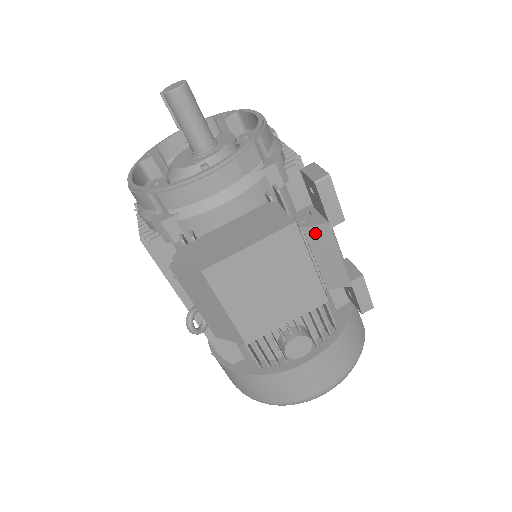
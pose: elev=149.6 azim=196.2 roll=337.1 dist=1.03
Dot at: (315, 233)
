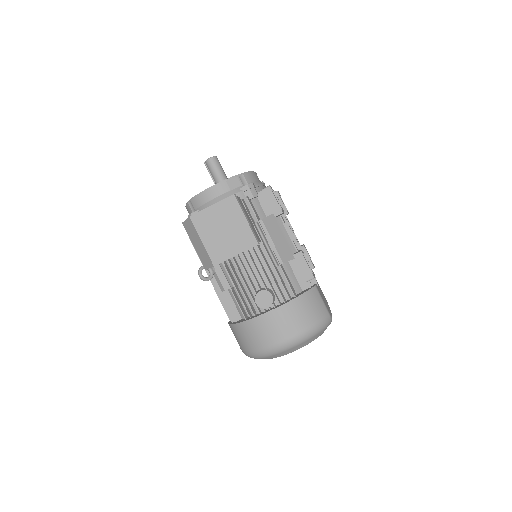
Dot at: (268, 222)
